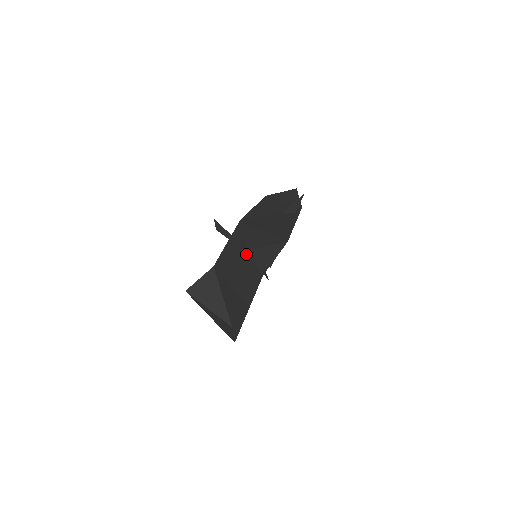
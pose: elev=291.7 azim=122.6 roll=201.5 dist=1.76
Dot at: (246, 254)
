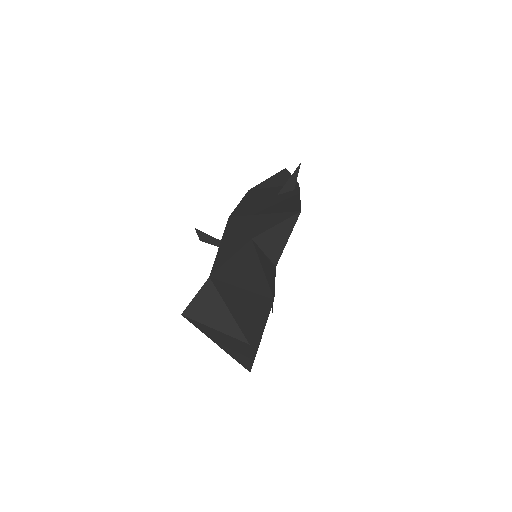
Dot at: (250, 244)
